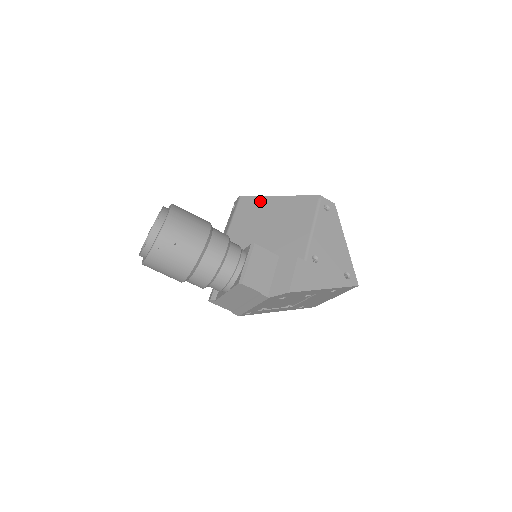
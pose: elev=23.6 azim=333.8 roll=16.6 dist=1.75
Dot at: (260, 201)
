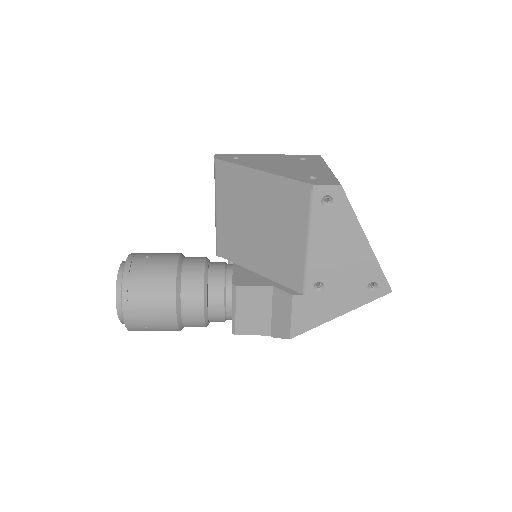
Dot at: (238, 176)
